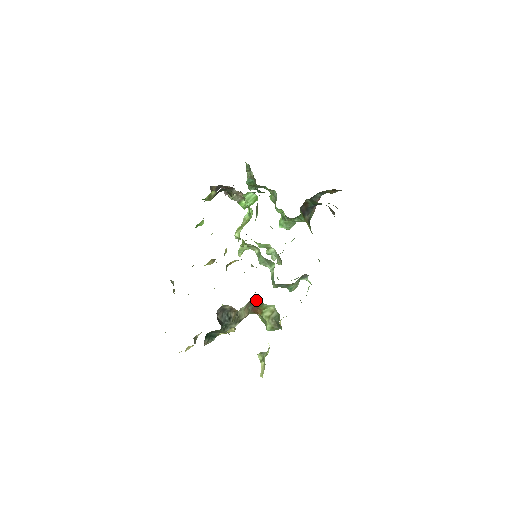
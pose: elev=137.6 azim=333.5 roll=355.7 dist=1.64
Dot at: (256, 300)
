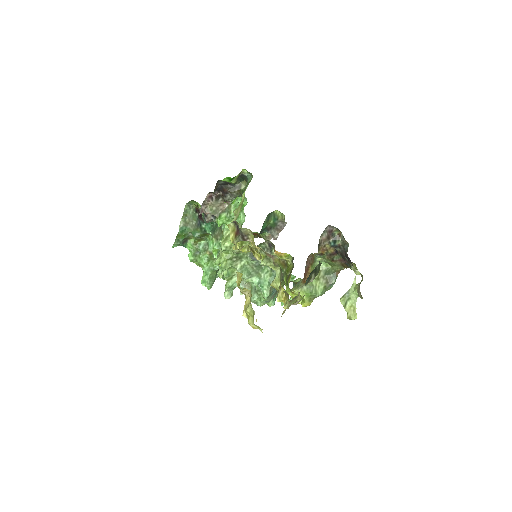
Dot at: (311, 256)
